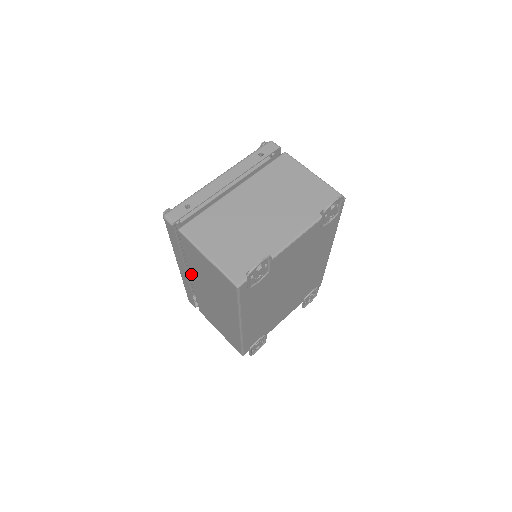
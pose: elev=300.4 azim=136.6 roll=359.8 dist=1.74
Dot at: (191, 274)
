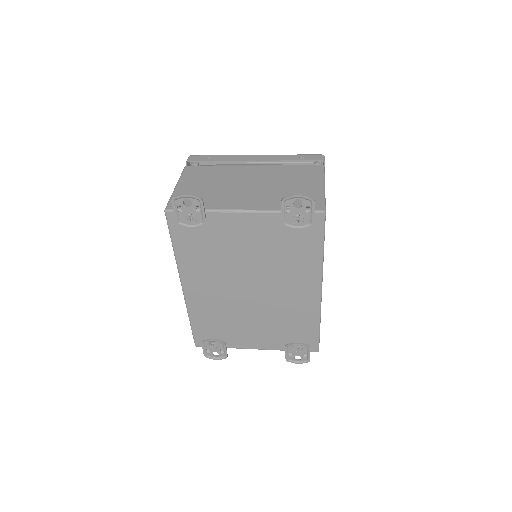
Dot at: occluded
